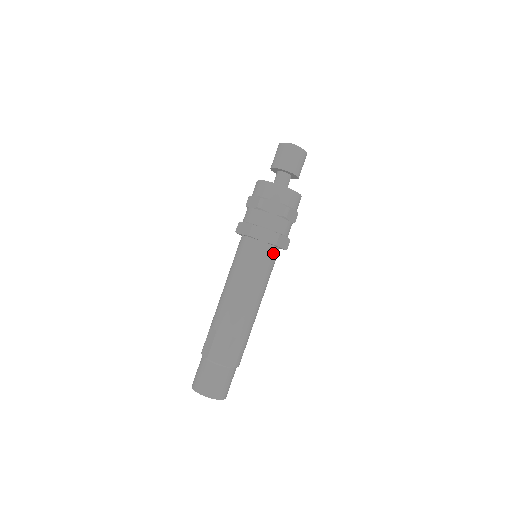
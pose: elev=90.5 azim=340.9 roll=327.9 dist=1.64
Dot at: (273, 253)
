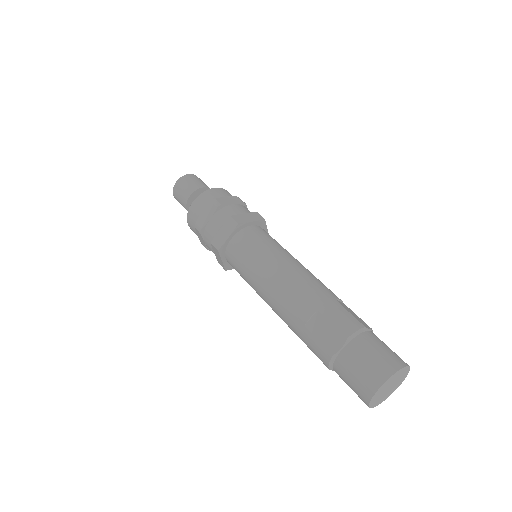
Dot at: occluded
